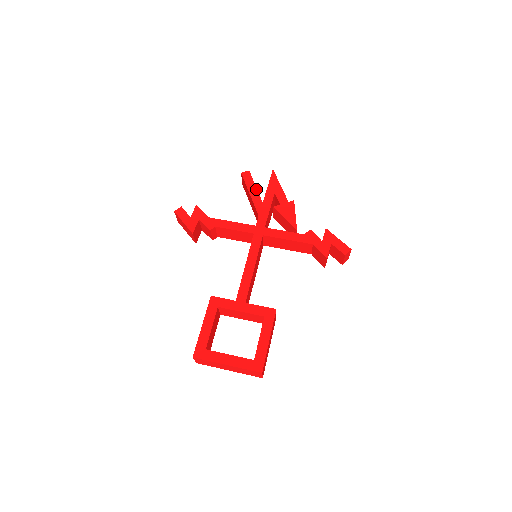
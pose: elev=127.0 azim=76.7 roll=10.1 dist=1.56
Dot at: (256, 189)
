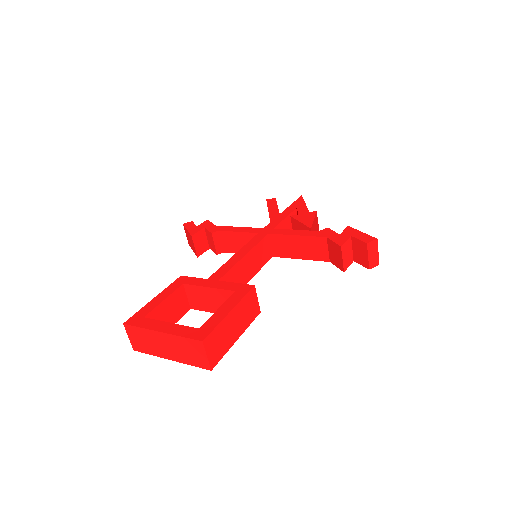
Dot at: (277, 207)
